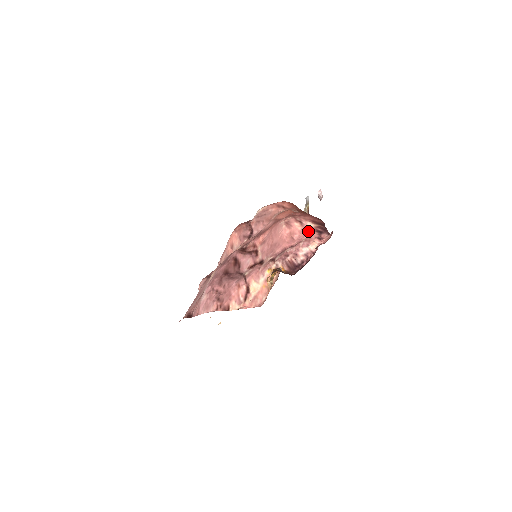
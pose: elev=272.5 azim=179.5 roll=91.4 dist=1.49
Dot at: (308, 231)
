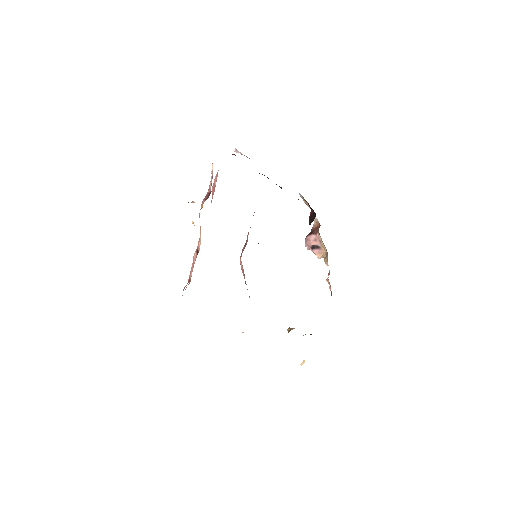
Dot at: occluded
